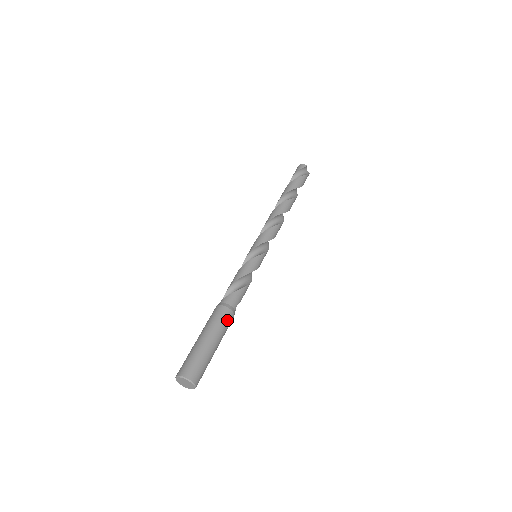
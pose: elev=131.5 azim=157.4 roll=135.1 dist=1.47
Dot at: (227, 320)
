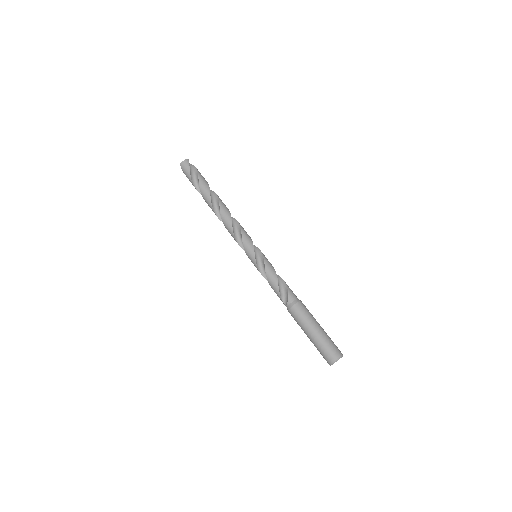
Dot at: occluded
